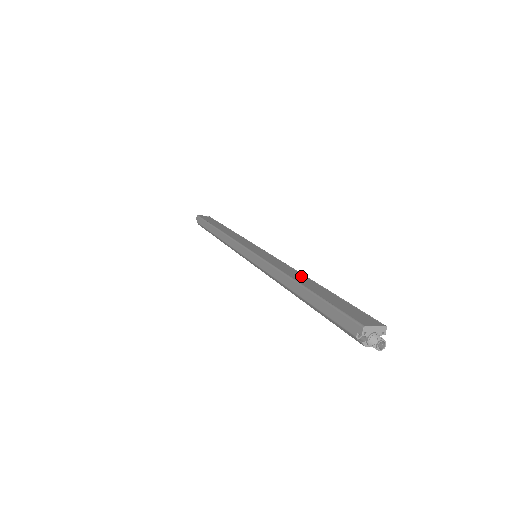
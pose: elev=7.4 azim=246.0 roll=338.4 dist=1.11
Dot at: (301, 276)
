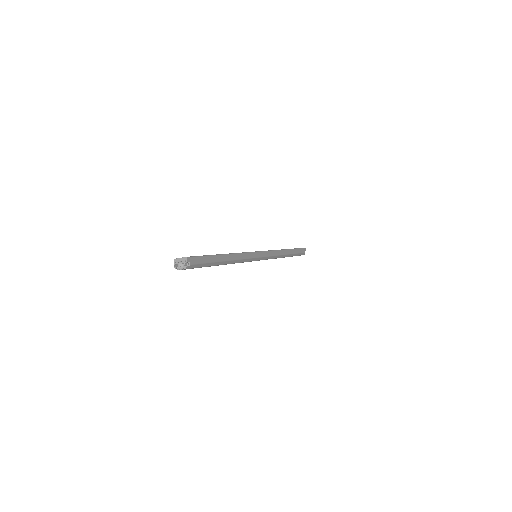
Dot at: occluded
